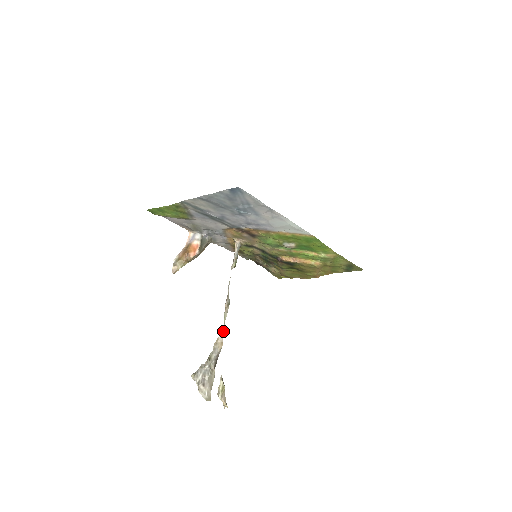
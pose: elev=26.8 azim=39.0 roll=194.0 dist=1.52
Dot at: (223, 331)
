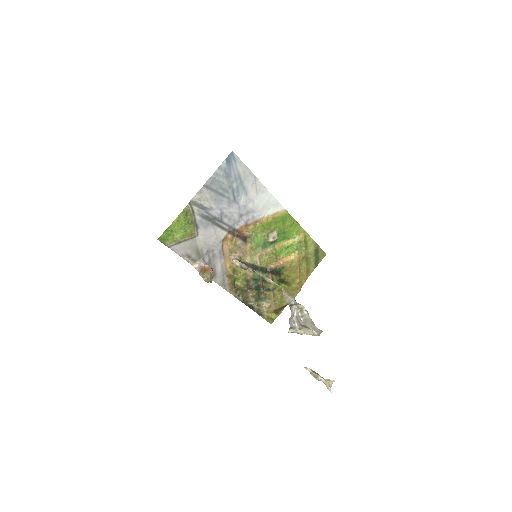
Dot at: (282, 289)
